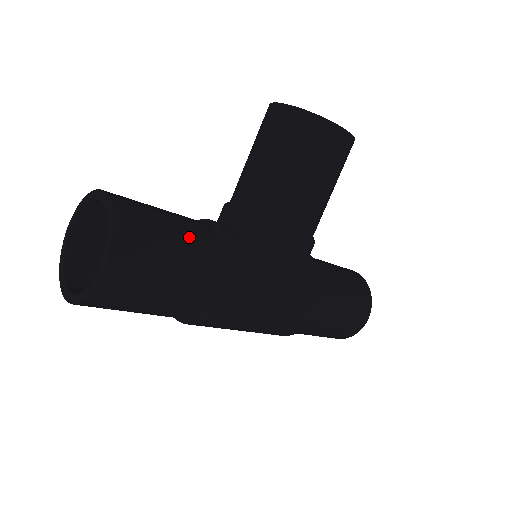
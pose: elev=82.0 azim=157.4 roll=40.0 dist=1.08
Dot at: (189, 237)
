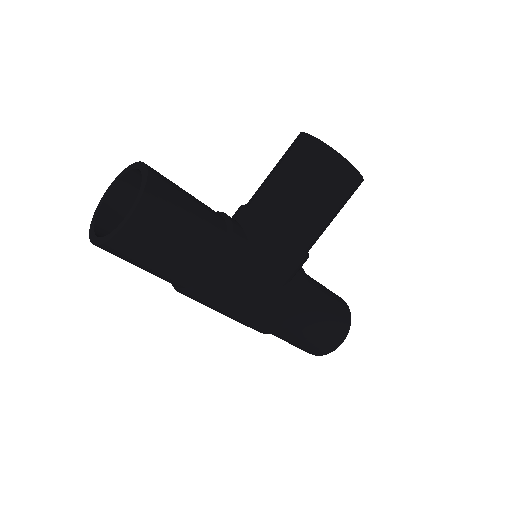
Dot at: (202, 219)
